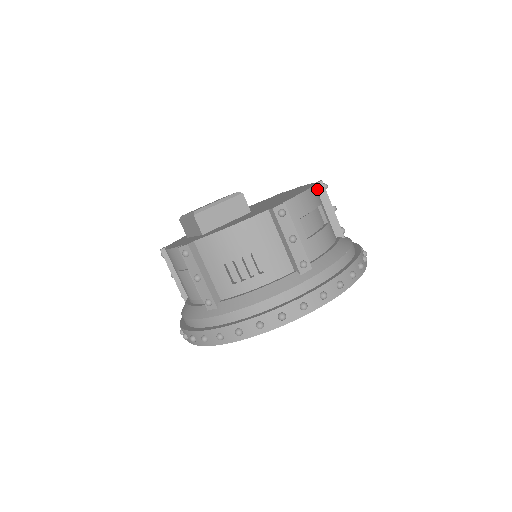
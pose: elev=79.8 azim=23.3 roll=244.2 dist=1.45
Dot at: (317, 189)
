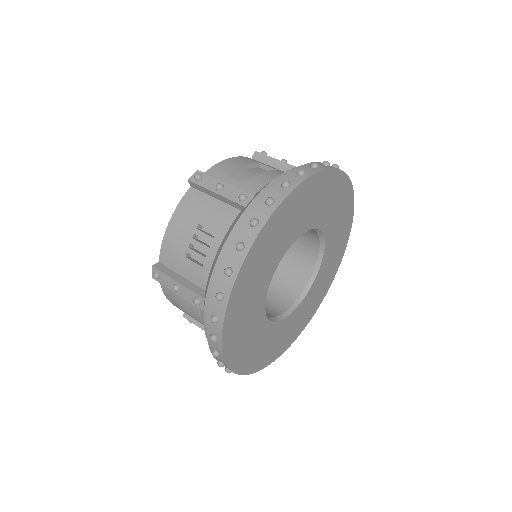
Dot at: (256, 160)
